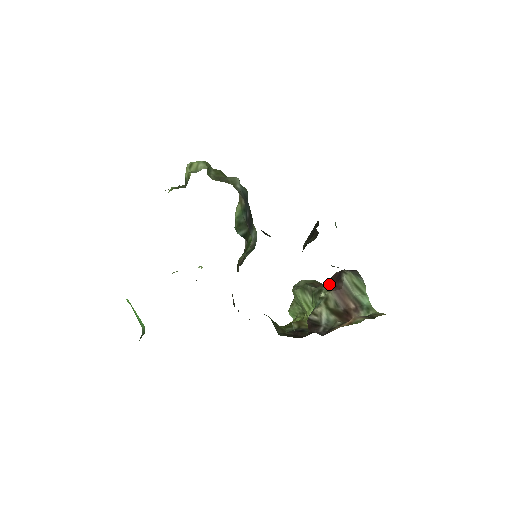
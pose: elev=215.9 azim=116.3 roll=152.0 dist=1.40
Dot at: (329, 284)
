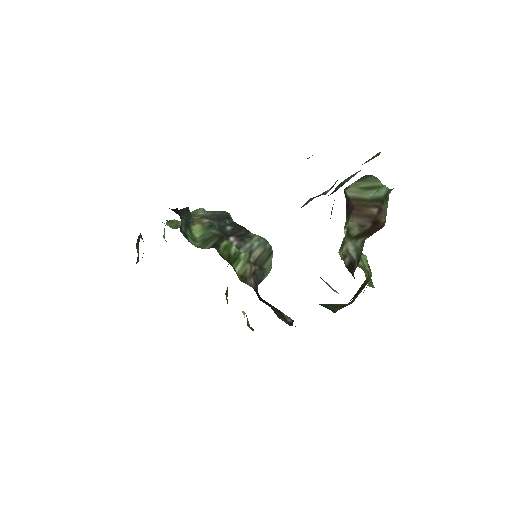
Dot at: (346, 215)
